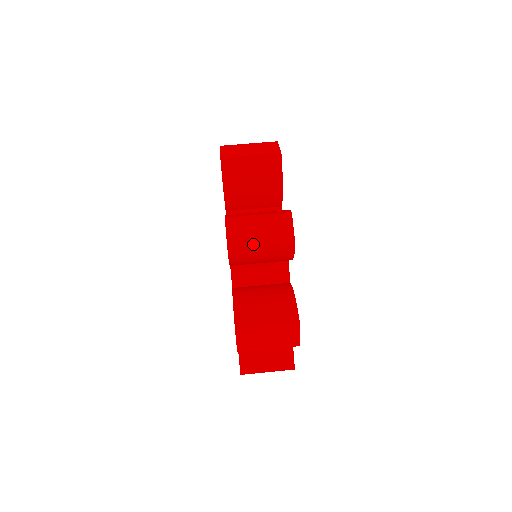
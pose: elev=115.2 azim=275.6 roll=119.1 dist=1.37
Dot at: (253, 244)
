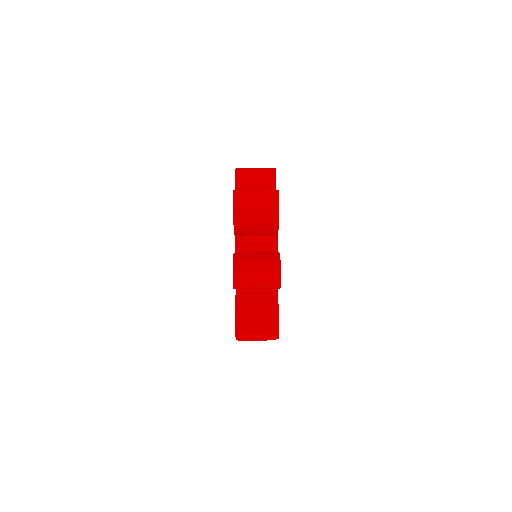
Dot at: (250, 205)
